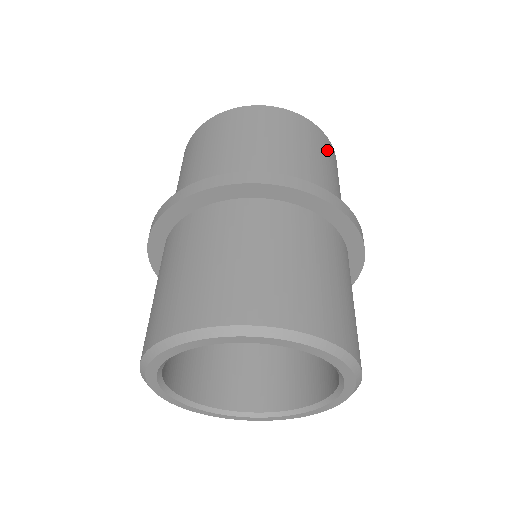
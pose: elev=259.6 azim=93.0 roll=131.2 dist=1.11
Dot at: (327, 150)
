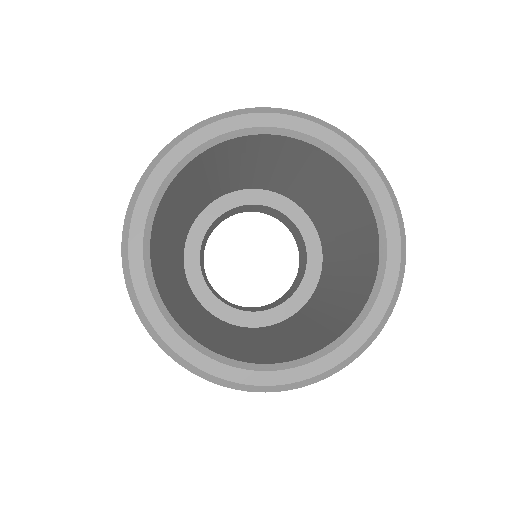
Dot at: occluded
